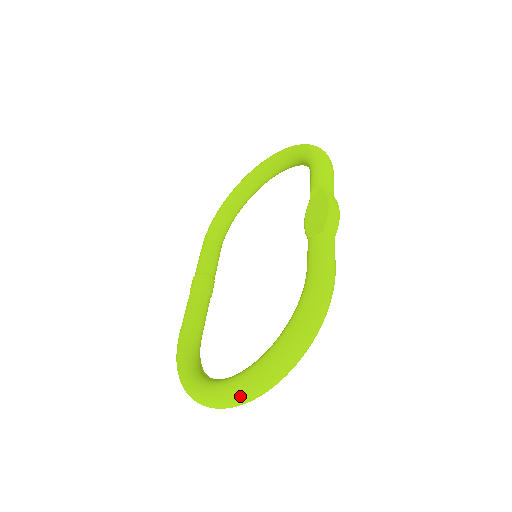
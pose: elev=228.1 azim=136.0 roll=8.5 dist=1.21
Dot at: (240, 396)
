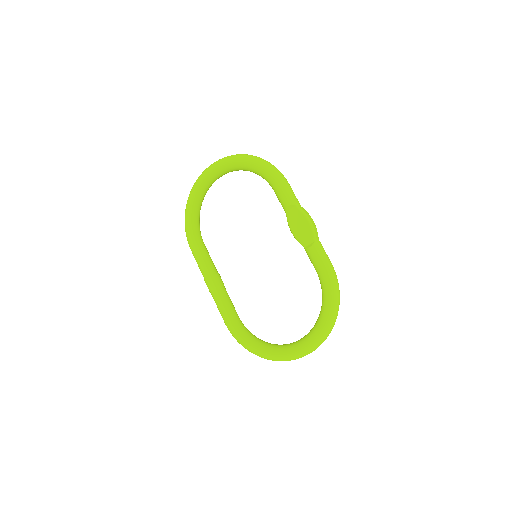
Dot at: (310, 352)
